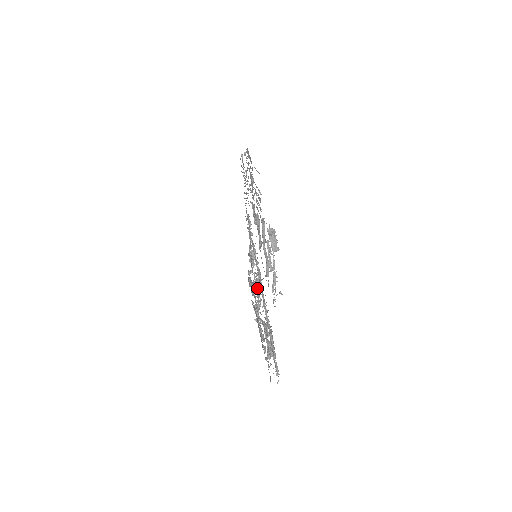
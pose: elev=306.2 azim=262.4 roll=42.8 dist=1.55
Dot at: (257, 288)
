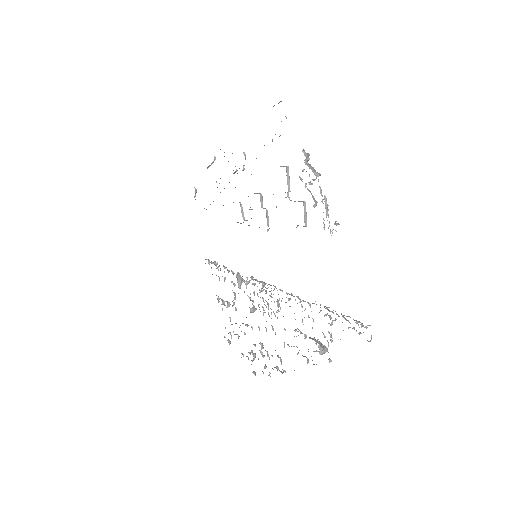
Dot at: (263, 300)
